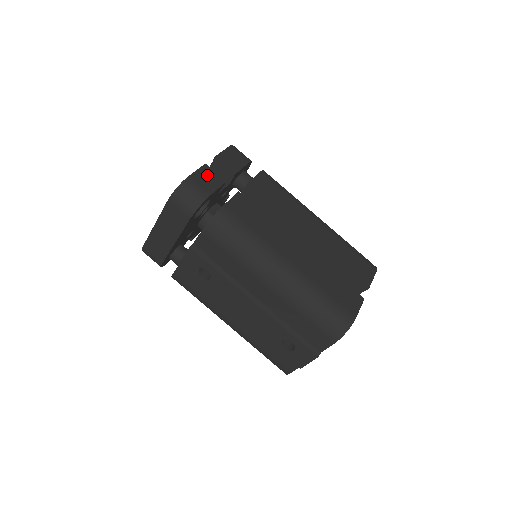
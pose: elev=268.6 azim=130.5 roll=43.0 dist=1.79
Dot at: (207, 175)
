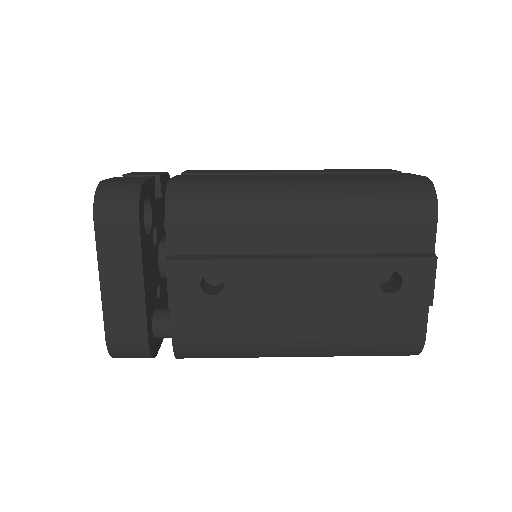
Dot at: (125, 178)
